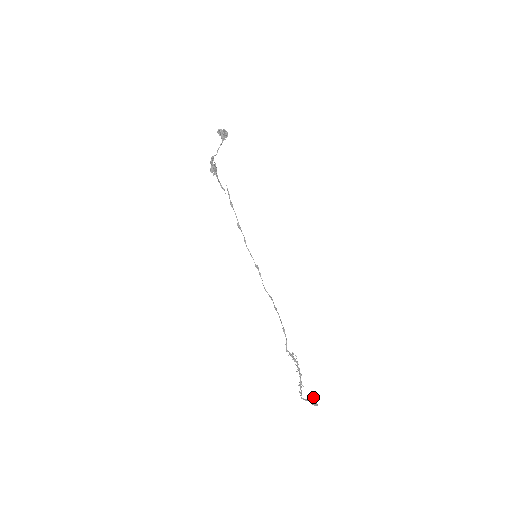
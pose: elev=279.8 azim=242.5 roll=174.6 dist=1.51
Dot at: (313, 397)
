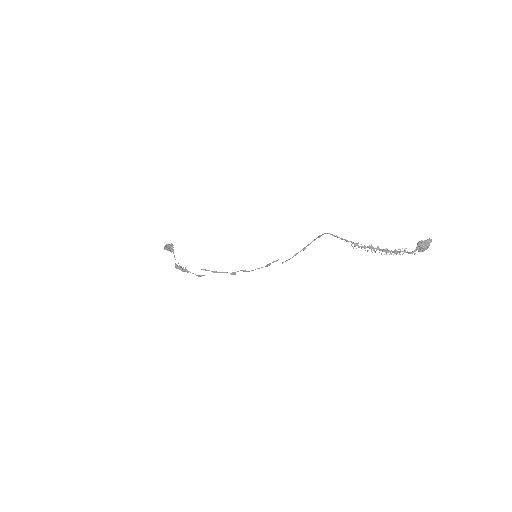
Dot at: (419, 243)
